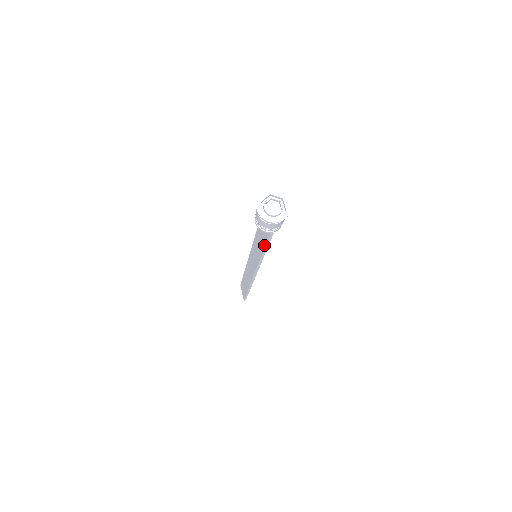
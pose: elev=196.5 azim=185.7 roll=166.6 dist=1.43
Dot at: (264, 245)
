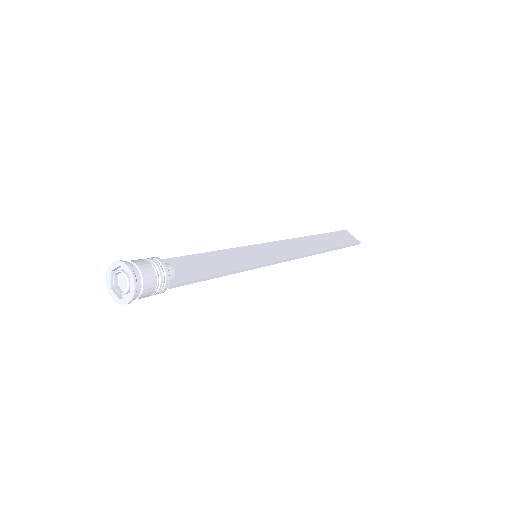
Dot at: (206, 278)
